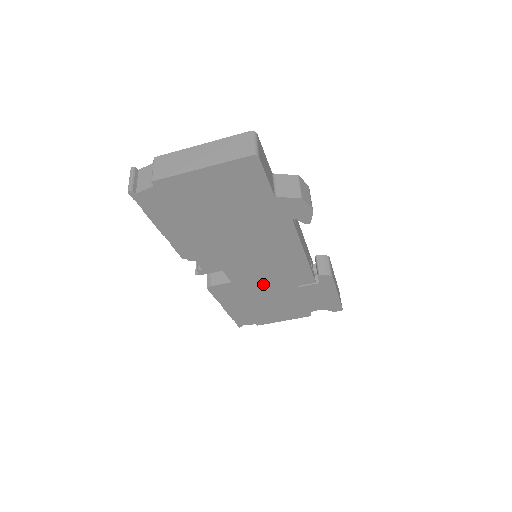
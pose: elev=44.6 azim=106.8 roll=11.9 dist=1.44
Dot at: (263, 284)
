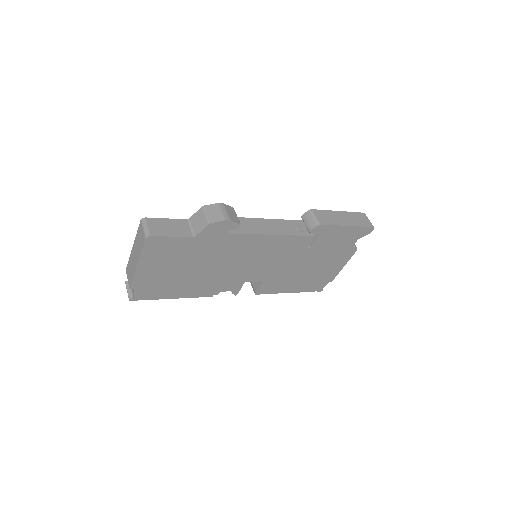
Dot at: (284, 266)
